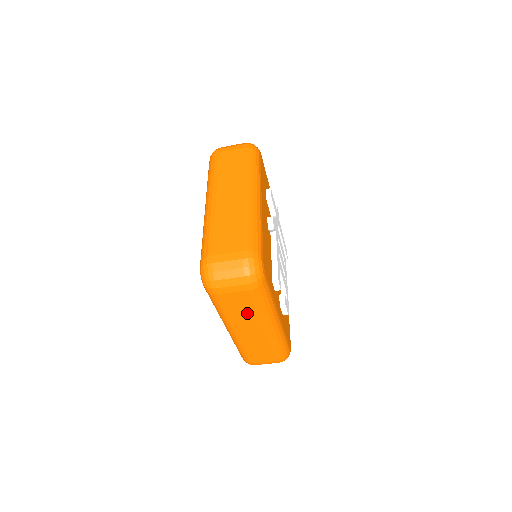
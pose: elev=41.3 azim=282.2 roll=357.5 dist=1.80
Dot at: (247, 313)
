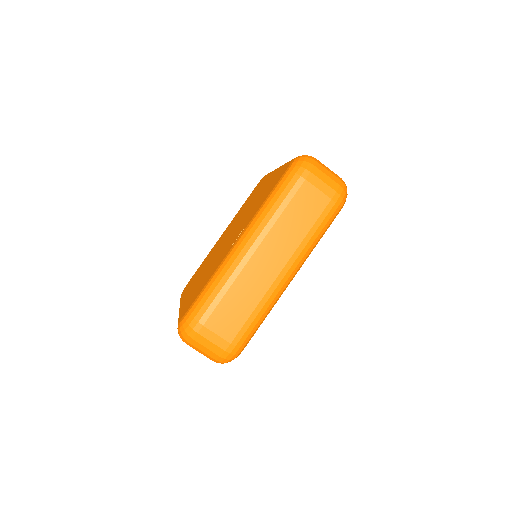
Dot at: (296, 229)
